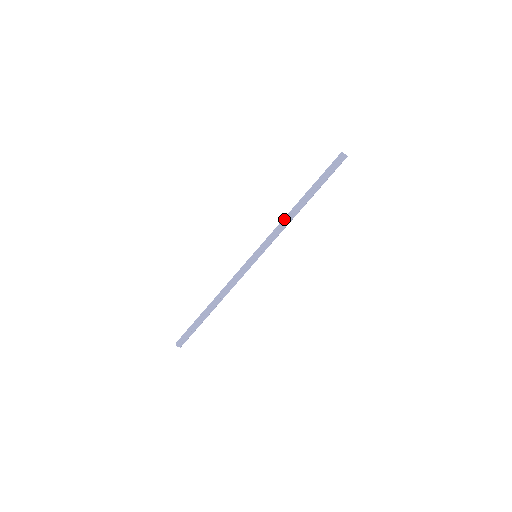
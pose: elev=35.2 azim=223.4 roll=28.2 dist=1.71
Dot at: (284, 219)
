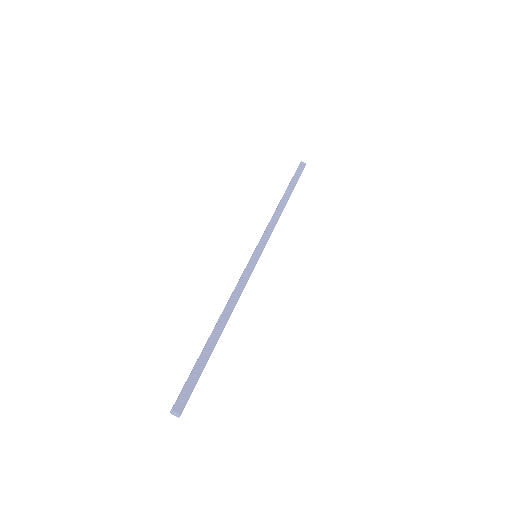
Dot at: occluded
